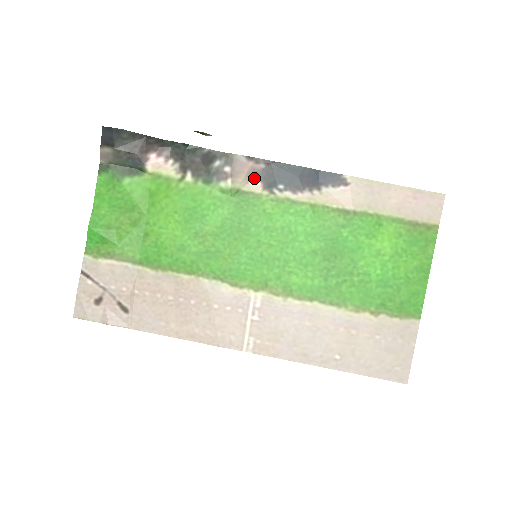
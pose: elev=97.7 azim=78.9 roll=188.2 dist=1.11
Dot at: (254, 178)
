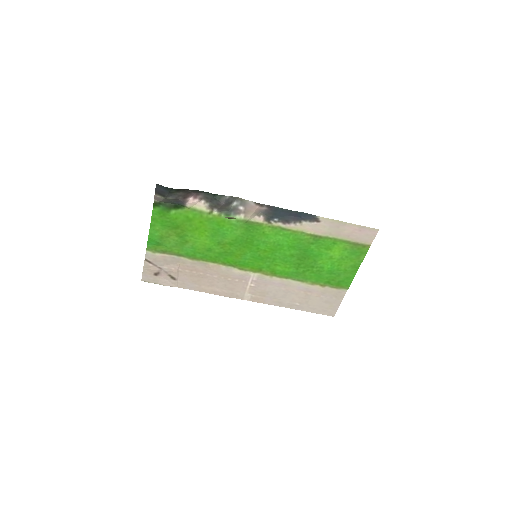
Dot at: (259, 214)
